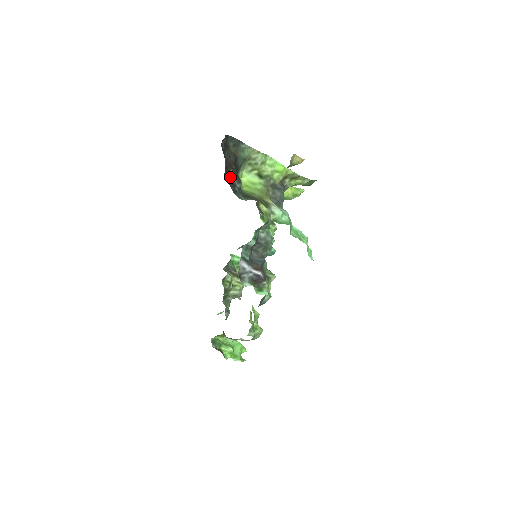
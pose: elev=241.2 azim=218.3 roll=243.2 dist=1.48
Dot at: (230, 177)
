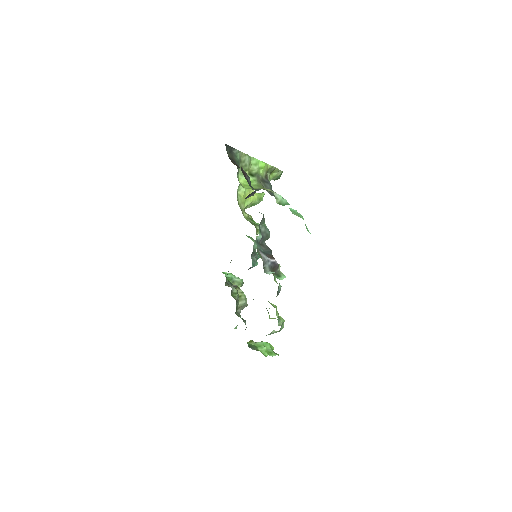
Dot at: (243, 173)
